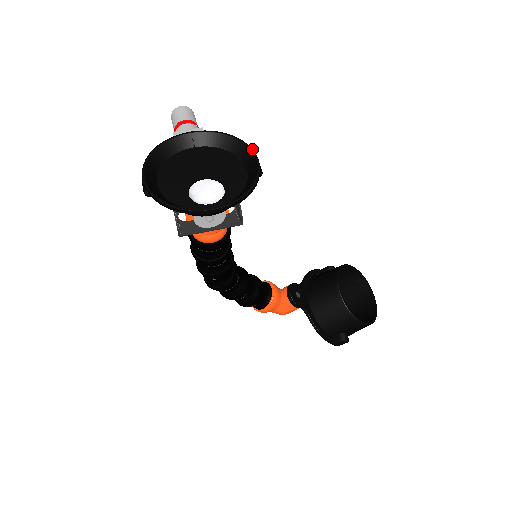
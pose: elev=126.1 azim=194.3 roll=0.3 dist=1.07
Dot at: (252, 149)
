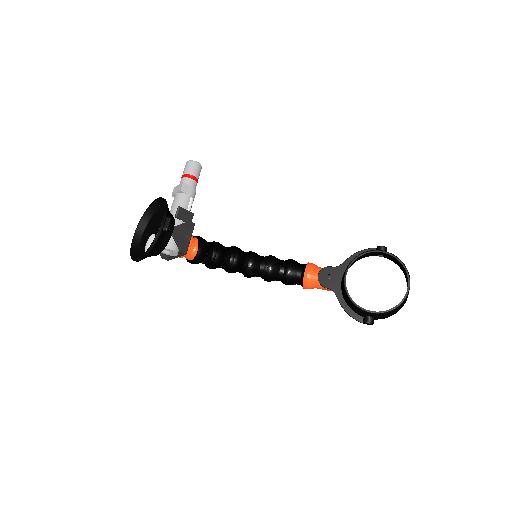
Dot at: (164, 213)
